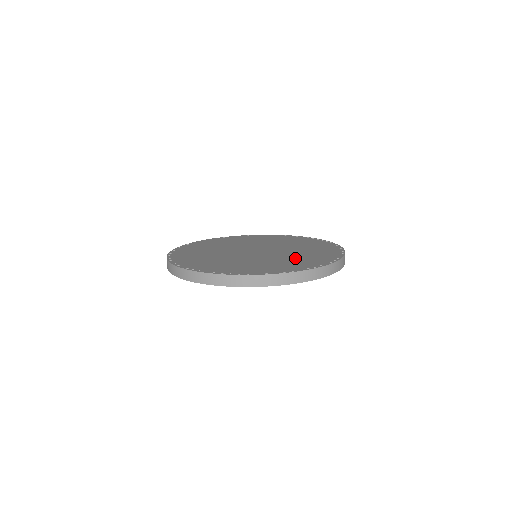
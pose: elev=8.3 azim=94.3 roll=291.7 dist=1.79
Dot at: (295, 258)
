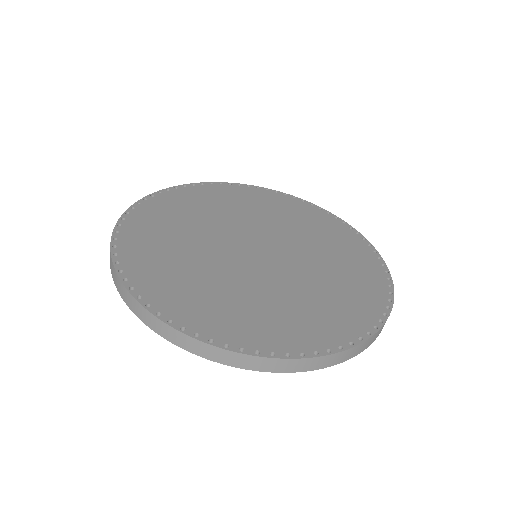
Dot at: (264, 304)
